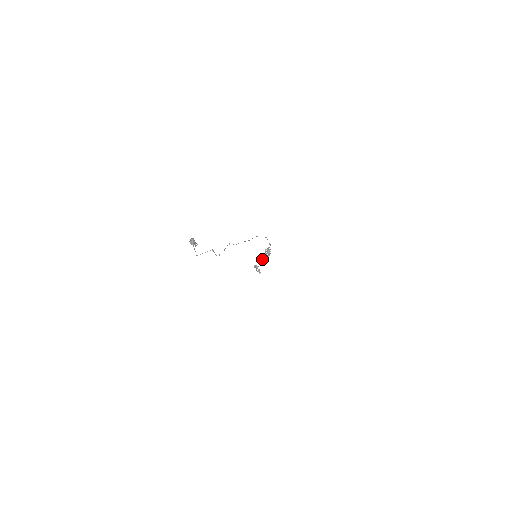
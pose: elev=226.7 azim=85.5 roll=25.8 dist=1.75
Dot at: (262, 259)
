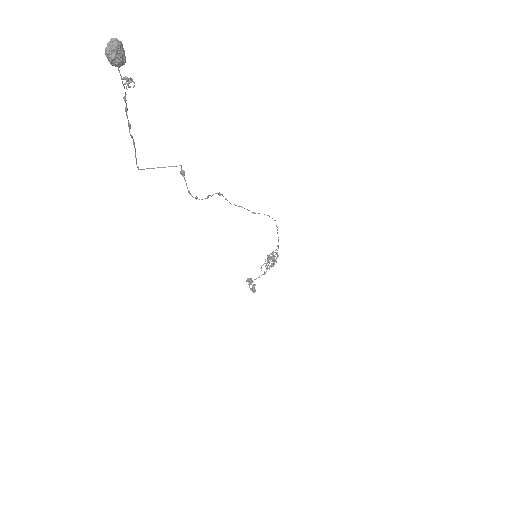
Dot at: (261, 270)
